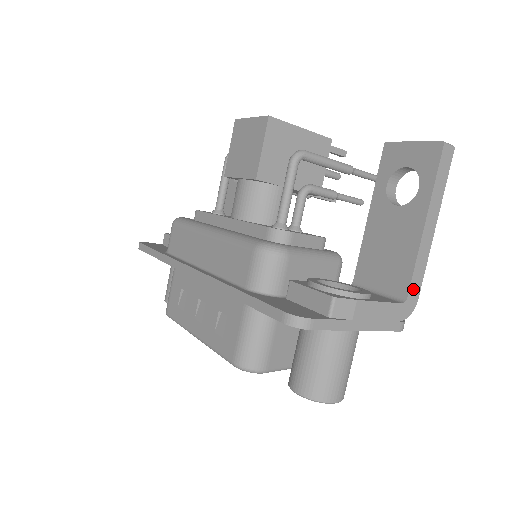
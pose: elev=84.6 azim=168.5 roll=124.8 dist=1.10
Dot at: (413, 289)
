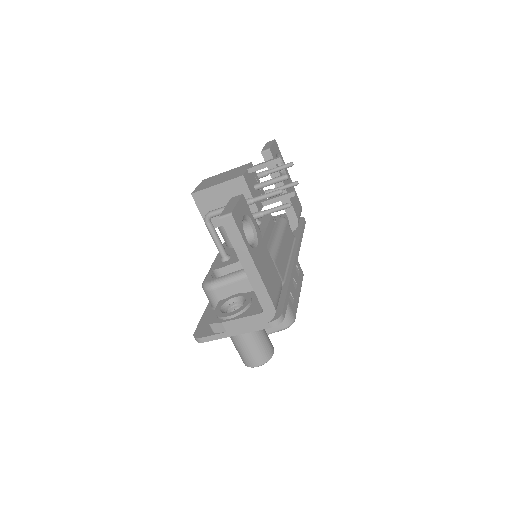
Dot at: (264, 303)
